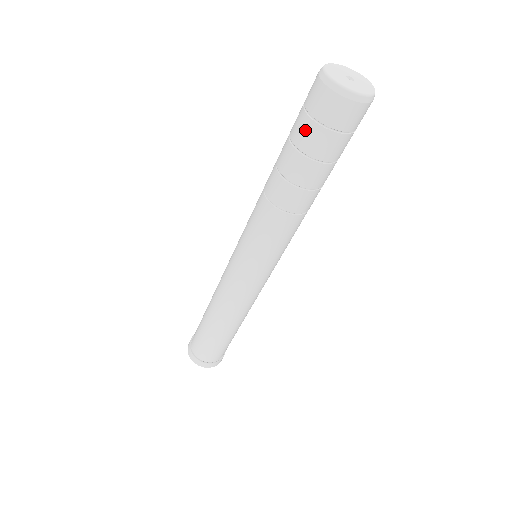
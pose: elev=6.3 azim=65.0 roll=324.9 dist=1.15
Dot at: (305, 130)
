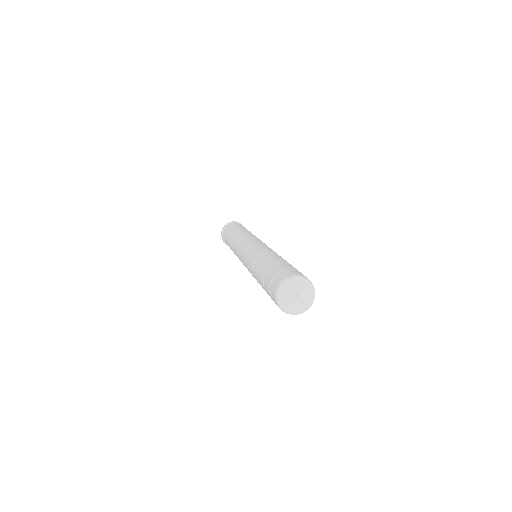
Dot at: (268, 293)
